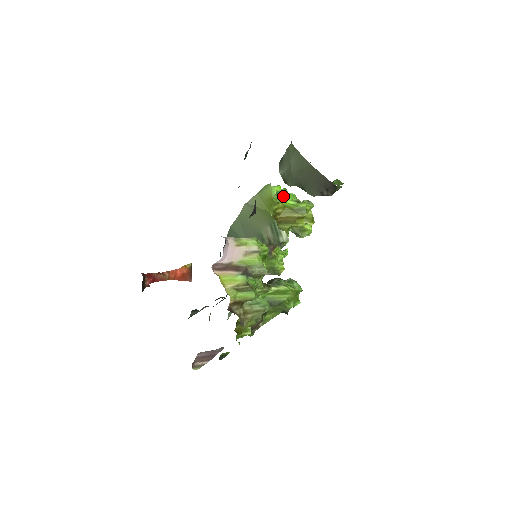
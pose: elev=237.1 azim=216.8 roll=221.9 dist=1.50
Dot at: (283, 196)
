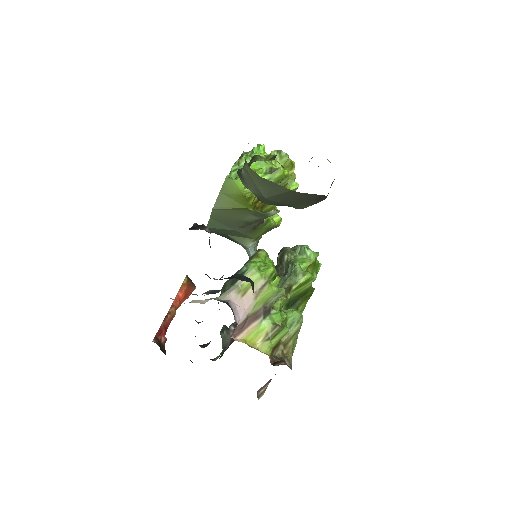
Dot at: occluded
